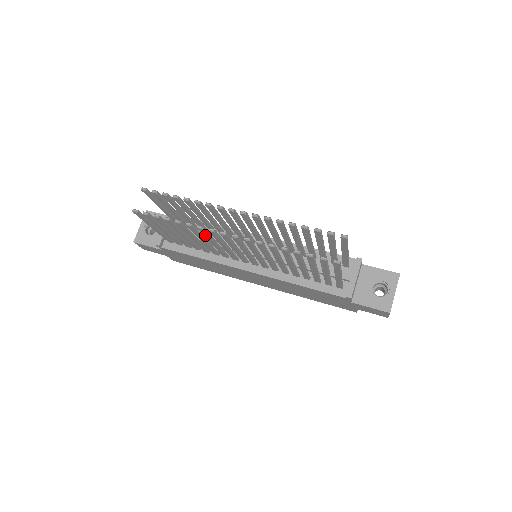
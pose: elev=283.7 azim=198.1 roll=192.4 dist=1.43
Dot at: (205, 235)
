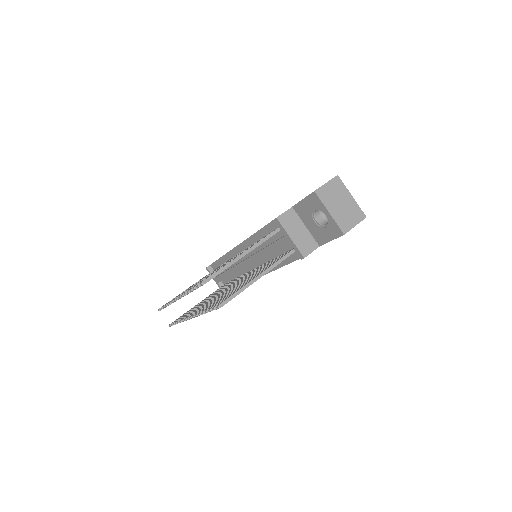
Dot at: occluded
